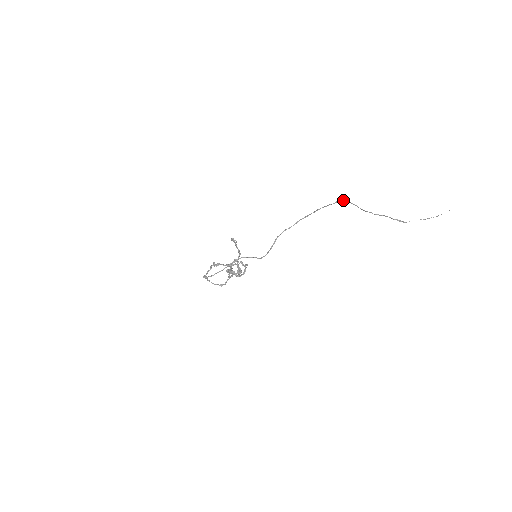
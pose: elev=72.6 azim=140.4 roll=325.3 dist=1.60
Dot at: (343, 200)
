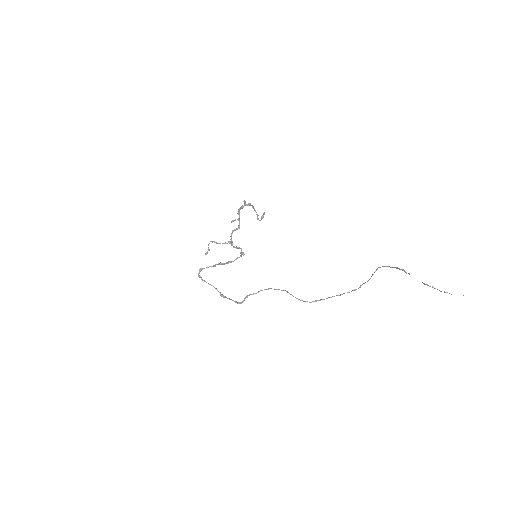
Dot at: (359, 287)
